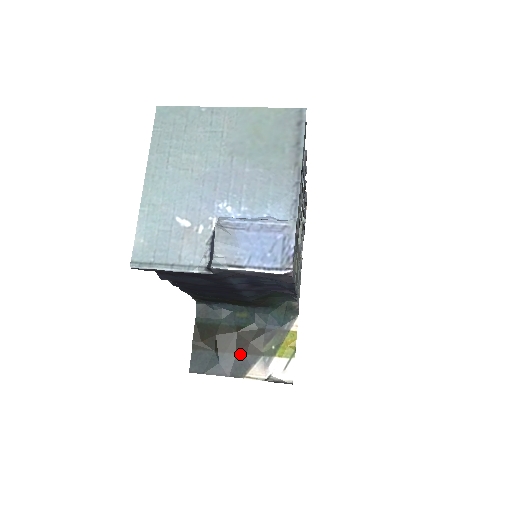
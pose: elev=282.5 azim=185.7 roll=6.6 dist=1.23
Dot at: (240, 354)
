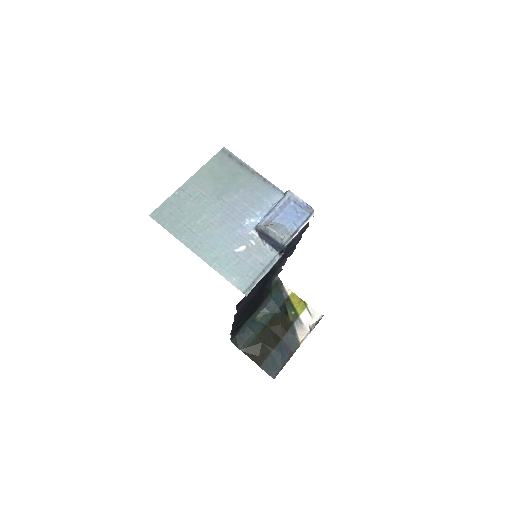
Dot at: (284, 336)
